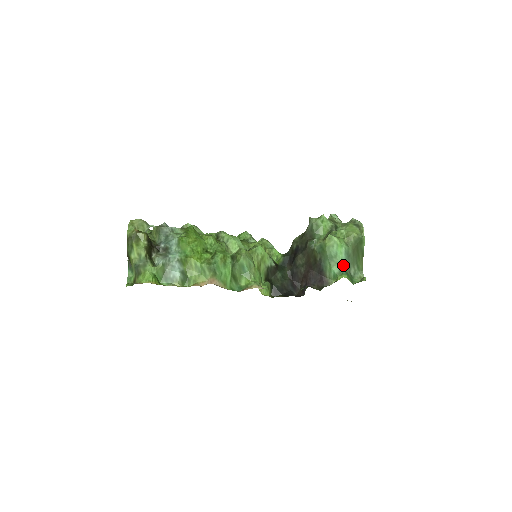
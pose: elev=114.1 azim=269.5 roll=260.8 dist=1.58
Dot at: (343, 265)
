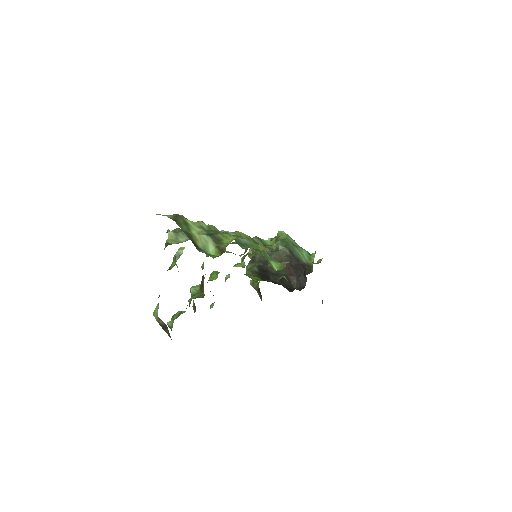
Dot at: occluded
